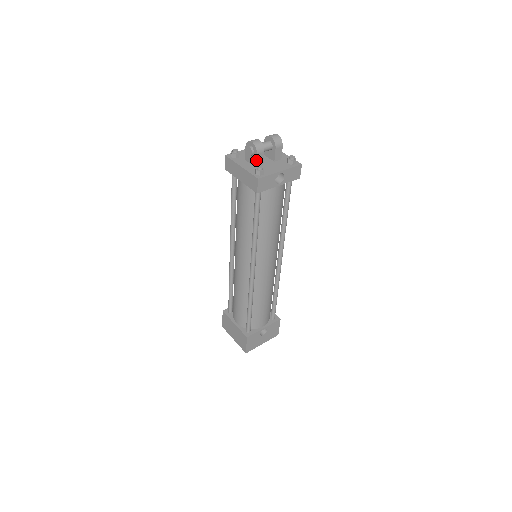
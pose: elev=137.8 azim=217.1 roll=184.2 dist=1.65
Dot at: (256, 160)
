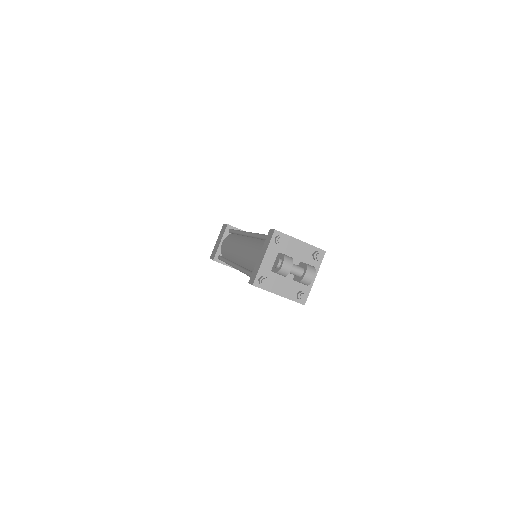
Dot at: (274, 272)
